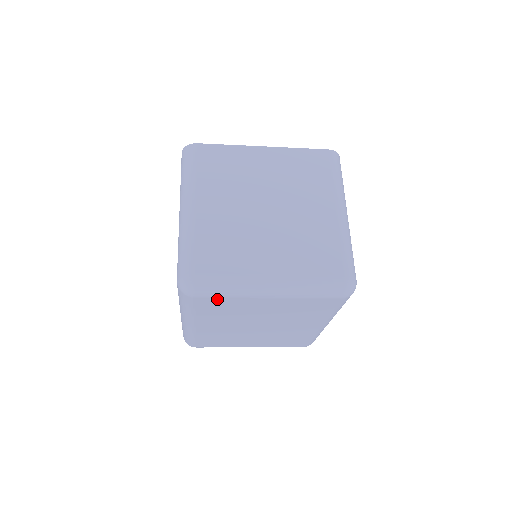
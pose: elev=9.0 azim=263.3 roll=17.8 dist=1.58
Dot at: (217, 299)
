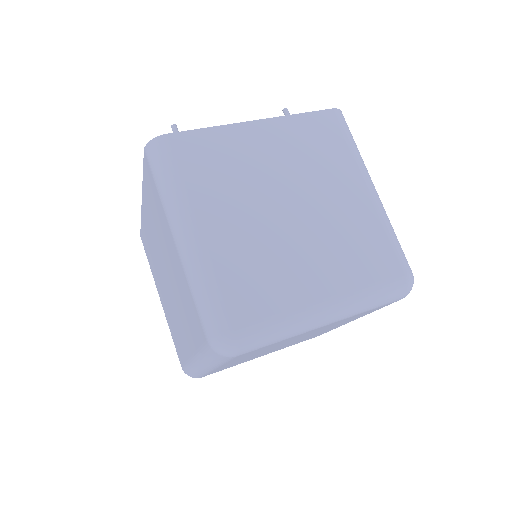
Dot at: (263, 347)
